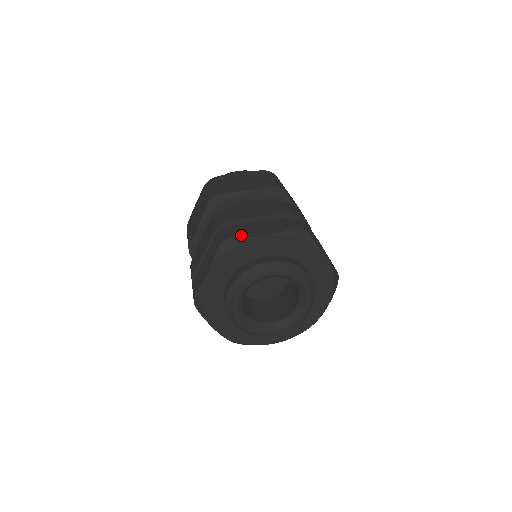
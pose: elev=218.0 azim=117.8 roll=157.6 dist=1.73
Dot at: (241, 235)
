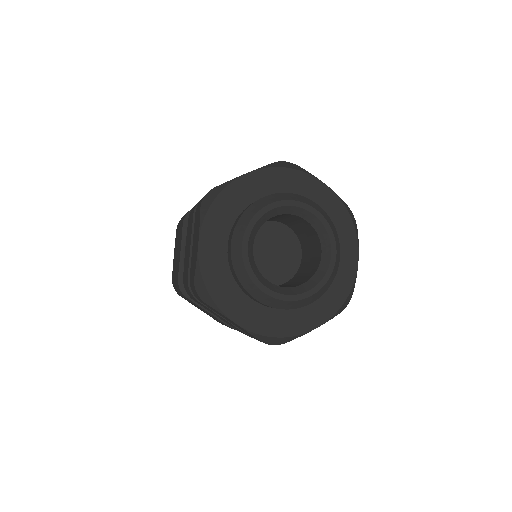
Dot at: (222, 184)
